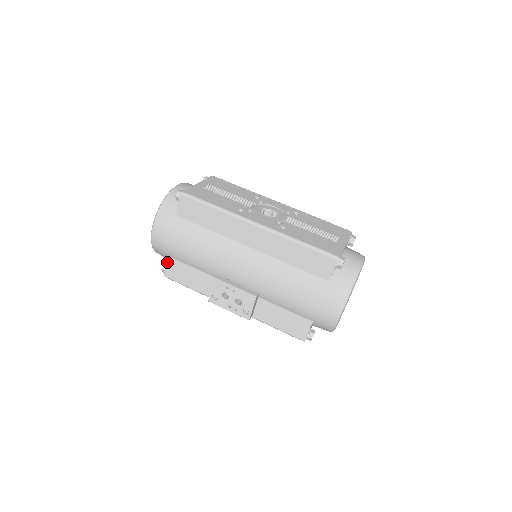
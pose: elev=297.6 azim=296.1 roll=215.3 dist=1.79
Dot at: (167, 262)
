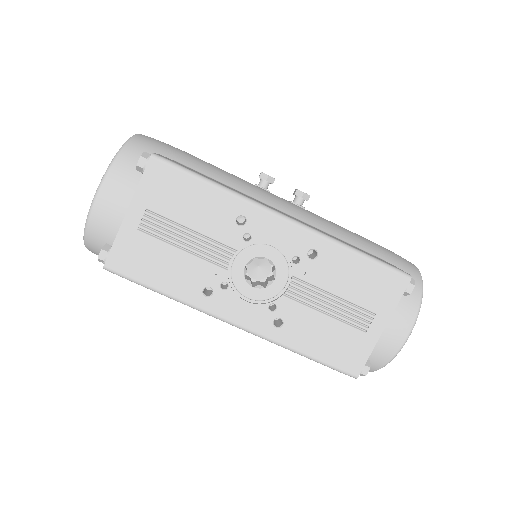
Dot at: occluded
